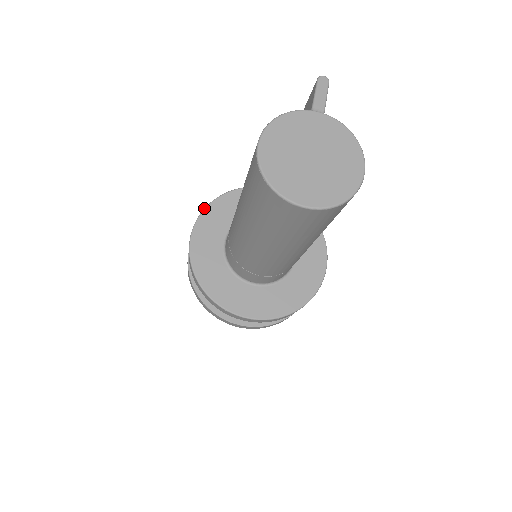
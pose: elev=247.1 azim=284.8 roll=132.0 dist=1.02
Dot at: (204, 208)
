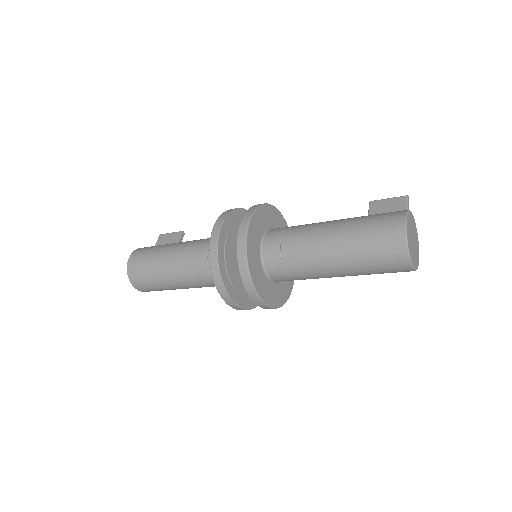
Dot at: (257, 207)
